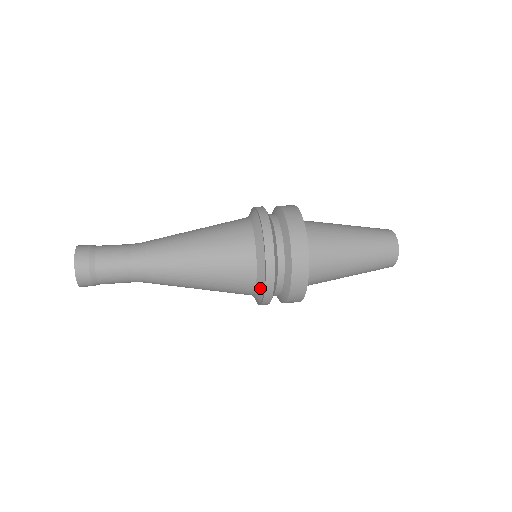
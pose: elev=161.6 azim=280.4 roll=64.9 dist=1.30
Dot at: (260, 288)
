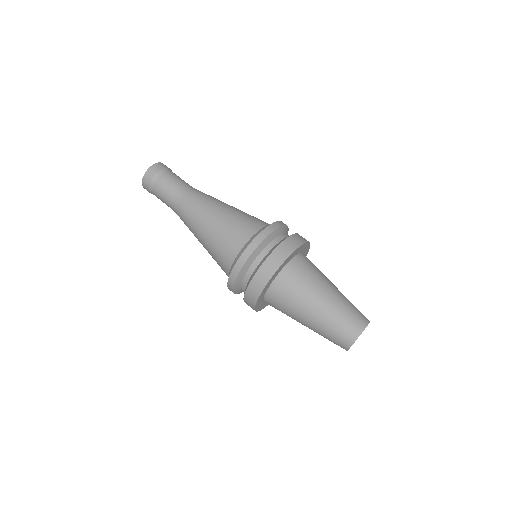
Dot at: occluded
